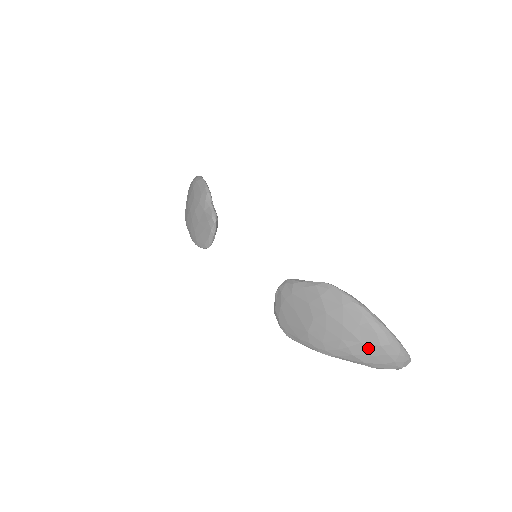
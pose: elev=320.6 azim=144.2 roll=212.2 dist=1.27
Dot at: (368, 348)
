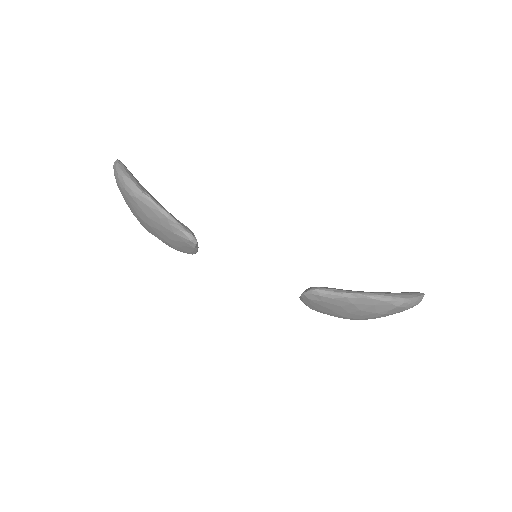
Dot at: occluded
